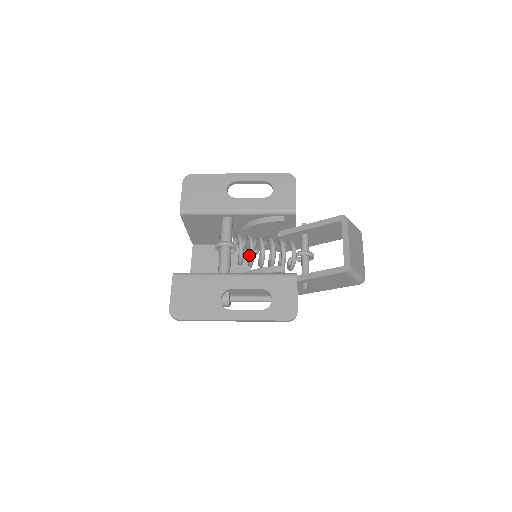
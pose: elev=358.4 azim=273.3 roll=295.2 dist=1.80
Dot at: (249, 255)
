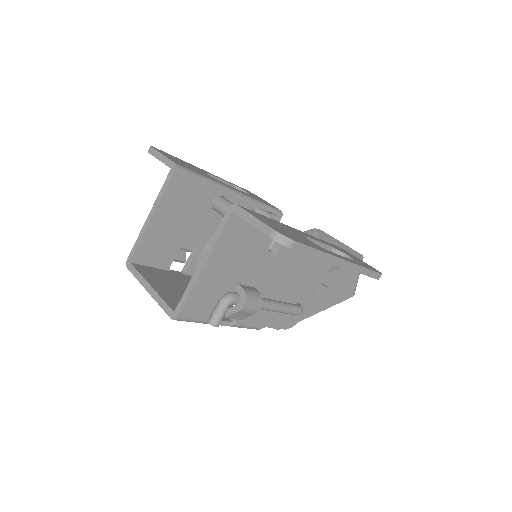
Dot at: occluded
